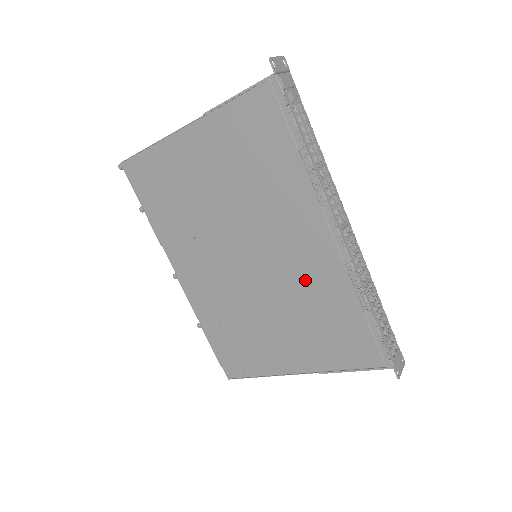
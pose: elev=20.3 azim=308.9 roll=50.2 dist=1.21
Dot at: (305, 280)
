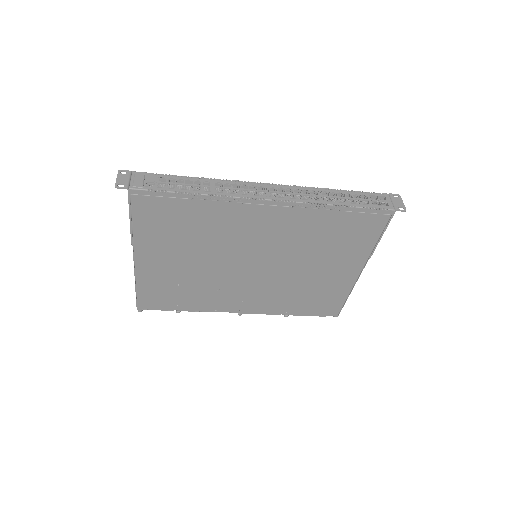
Dot at: (292, 237)
